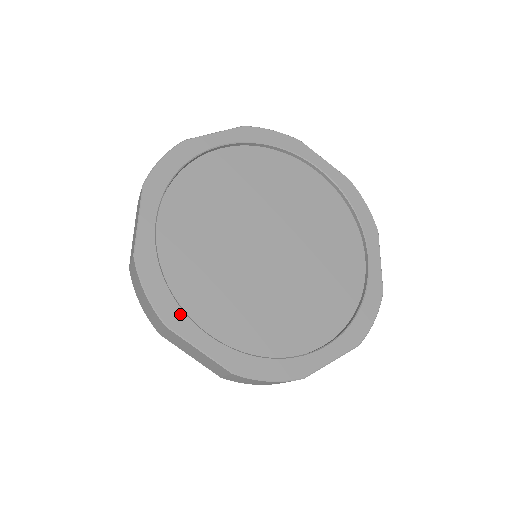
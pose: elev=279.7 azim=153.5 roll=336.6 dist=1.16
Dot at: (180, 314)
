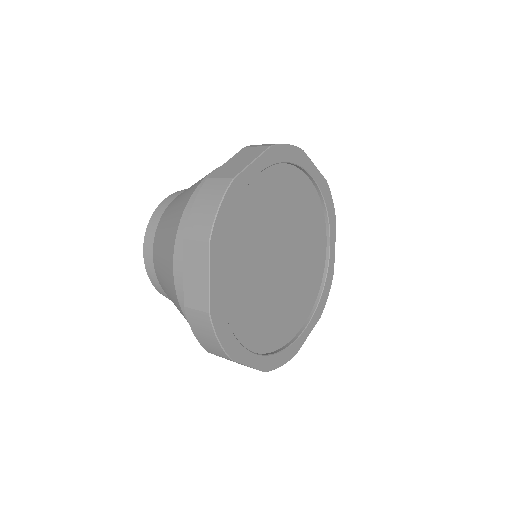
Dot at: (221, 244)
